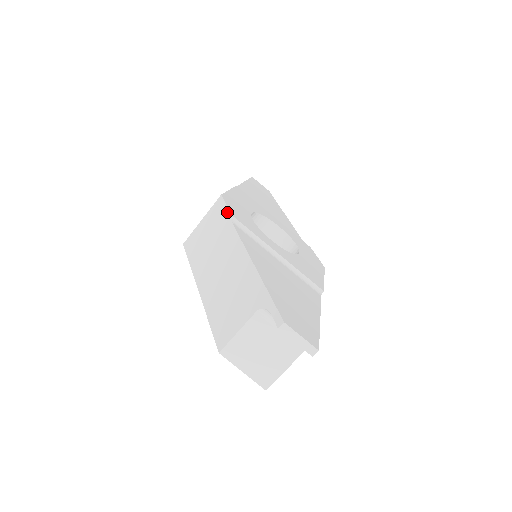
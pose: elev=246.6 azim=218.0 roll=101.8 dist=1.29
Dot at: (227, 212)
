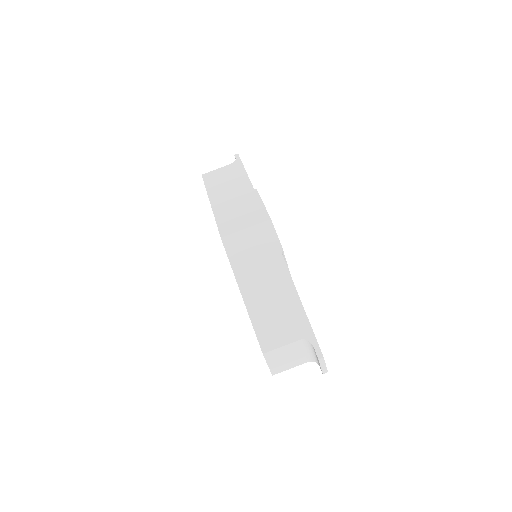
Dot at: (278, 241)
